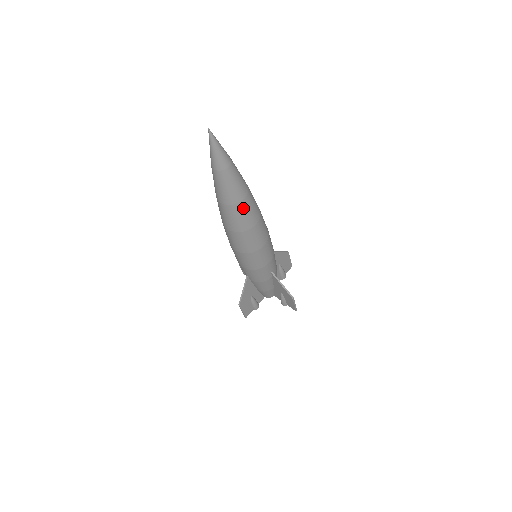
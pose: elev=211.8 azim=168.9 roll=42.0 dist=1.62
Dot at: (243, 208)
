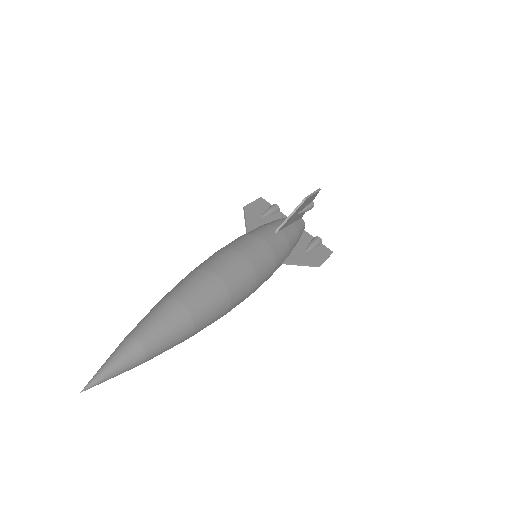
Dot at: occluded
